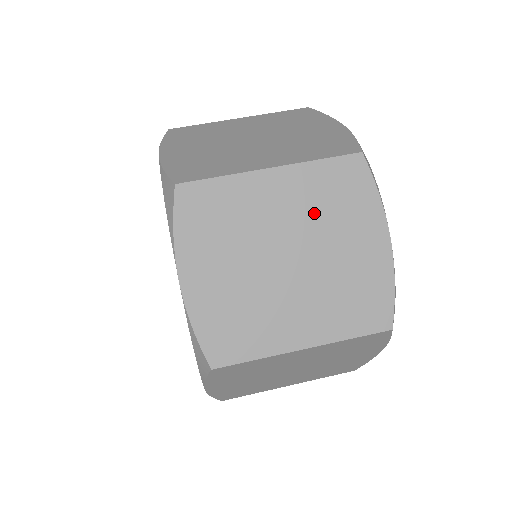
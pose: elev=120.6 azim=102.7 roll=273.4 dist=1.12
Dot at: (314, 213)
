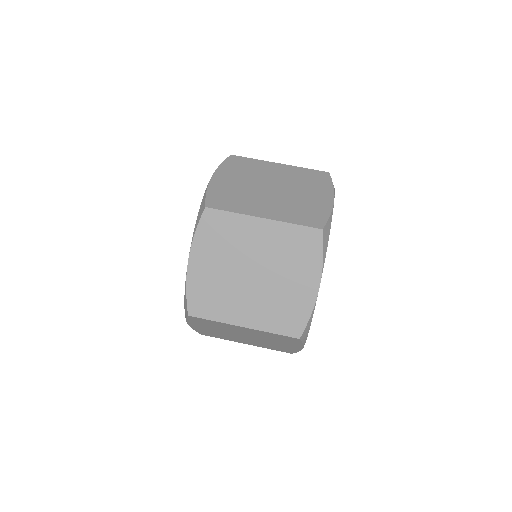
Dot at: (263, 337)
